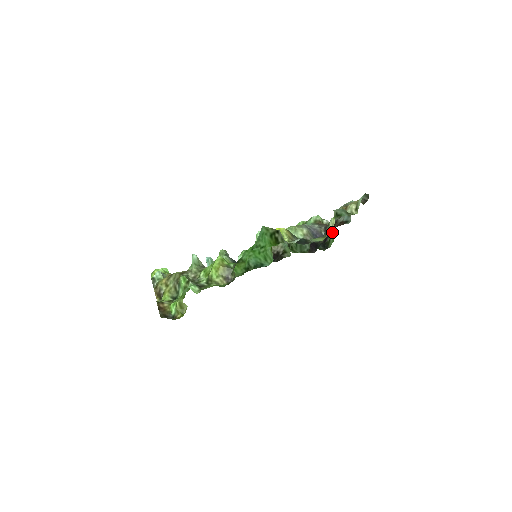
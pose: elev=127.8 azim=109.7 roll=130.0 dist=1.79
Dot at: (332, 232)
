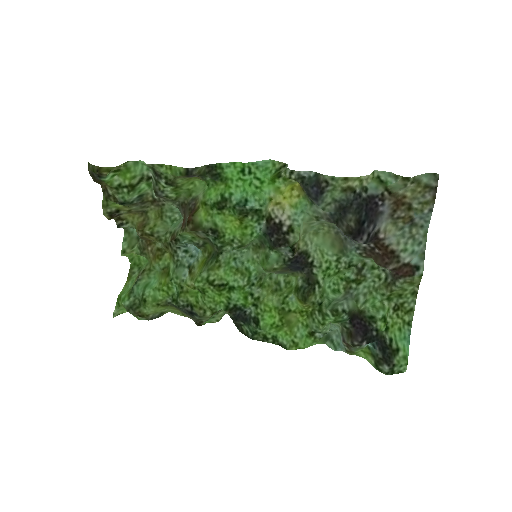
Dot at: (406, 343)
